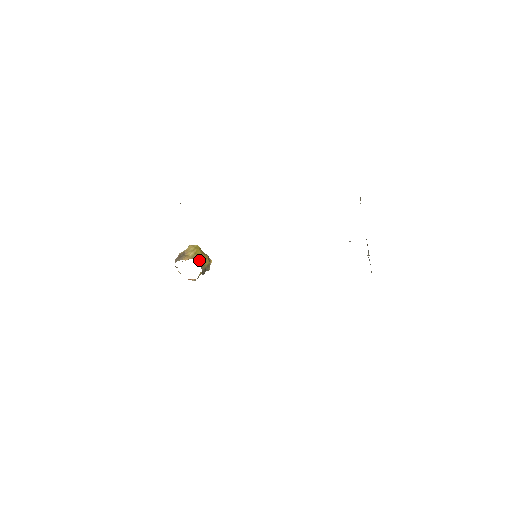
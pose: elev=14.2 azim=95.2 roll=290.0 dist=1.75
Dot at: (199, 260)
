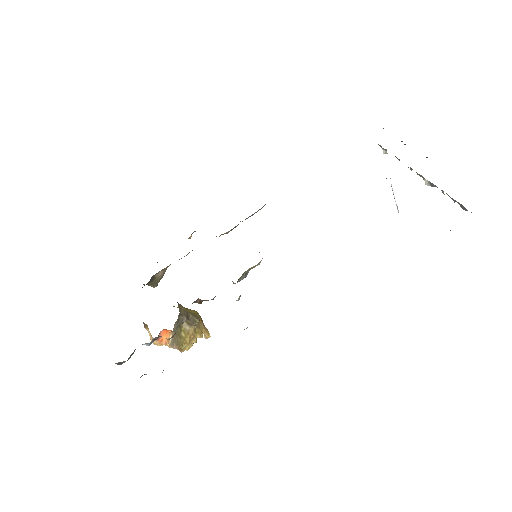
Dot at: occluded
